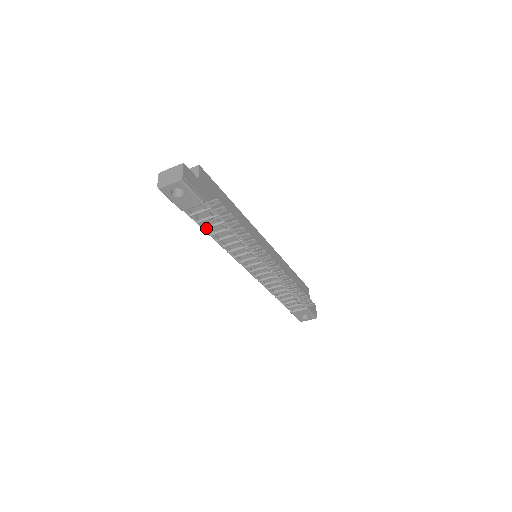
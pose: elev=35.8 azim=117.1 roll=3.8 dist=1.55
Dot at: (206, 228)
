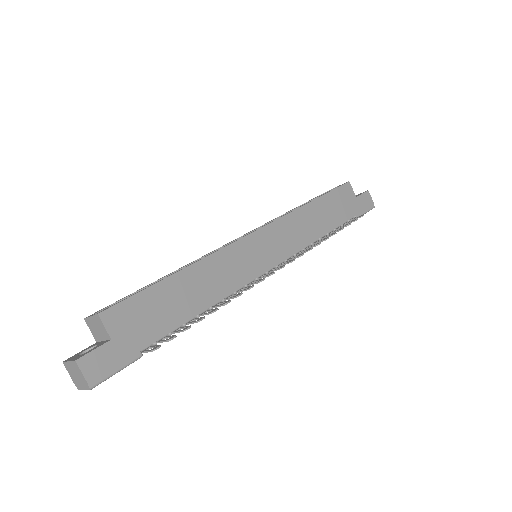
Dot at: occluded
